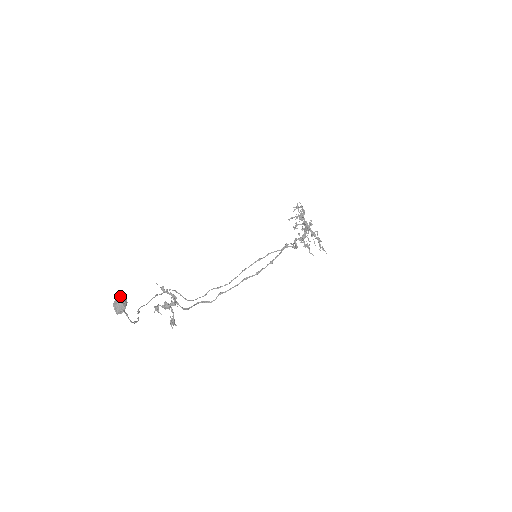
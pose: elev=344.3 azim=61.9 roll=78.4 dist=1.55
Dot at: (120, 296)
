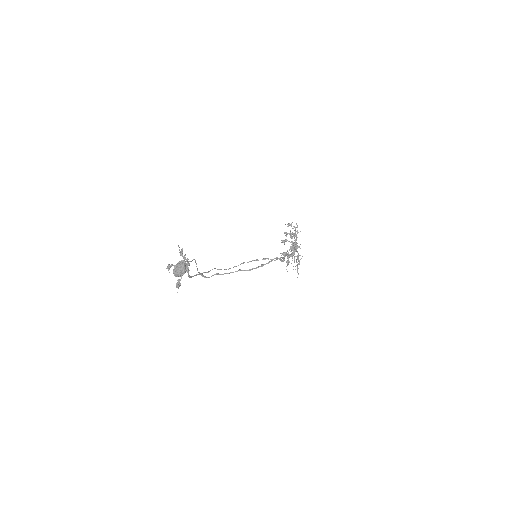
Dot at: (184, 262)
